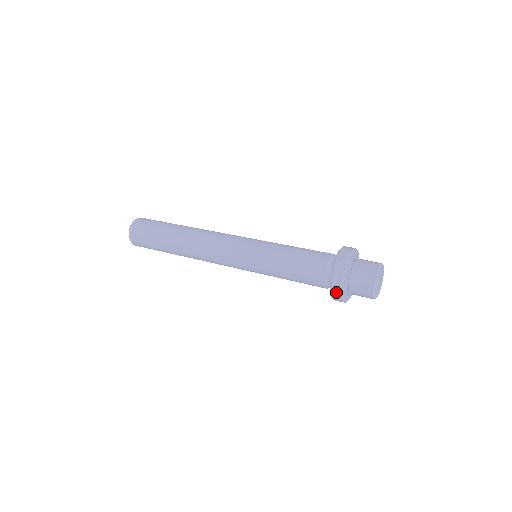
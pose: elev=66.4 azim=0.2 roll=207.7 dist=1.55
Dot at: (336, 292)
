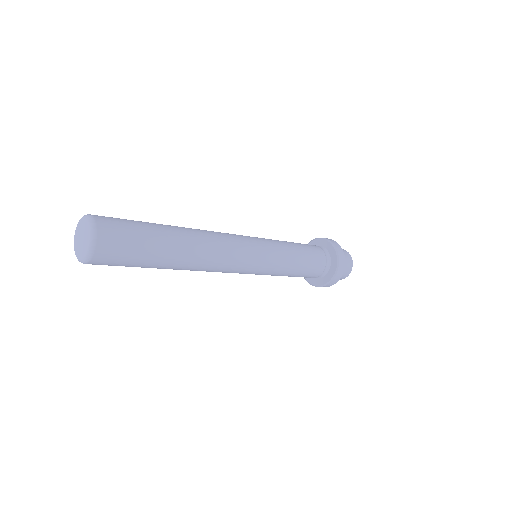
Dot at: occluded
